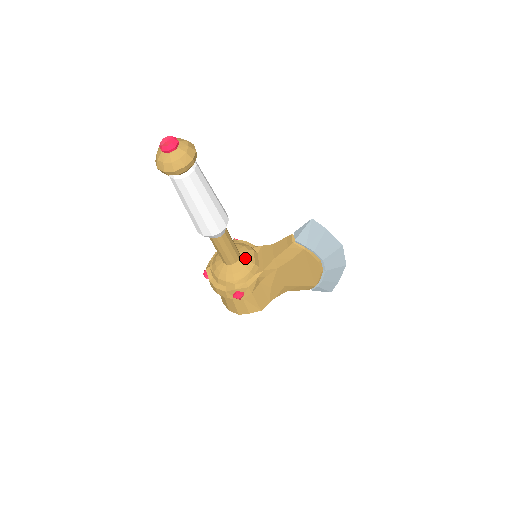
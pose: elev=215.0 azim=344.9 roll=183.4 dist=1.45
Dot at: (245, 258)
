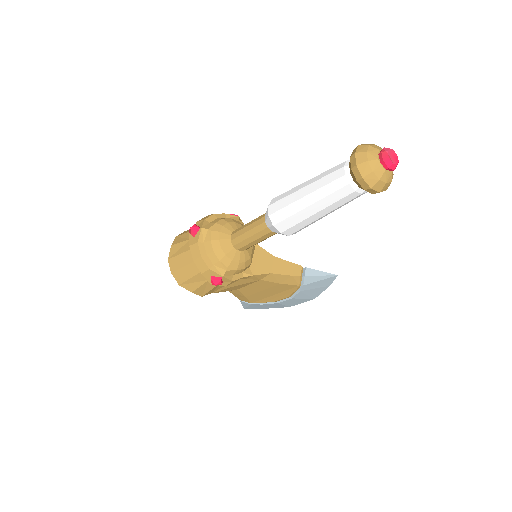
Dot at: (250, 252)
